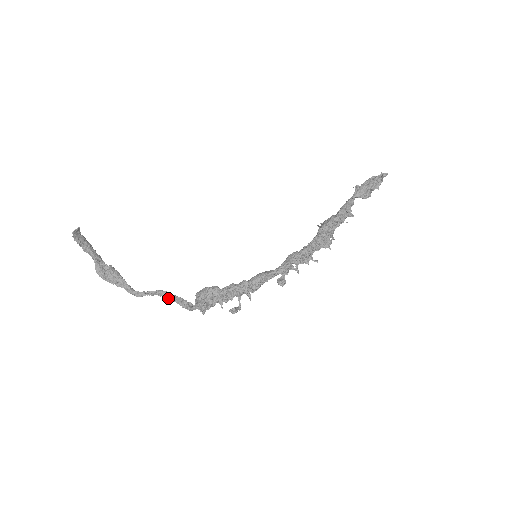
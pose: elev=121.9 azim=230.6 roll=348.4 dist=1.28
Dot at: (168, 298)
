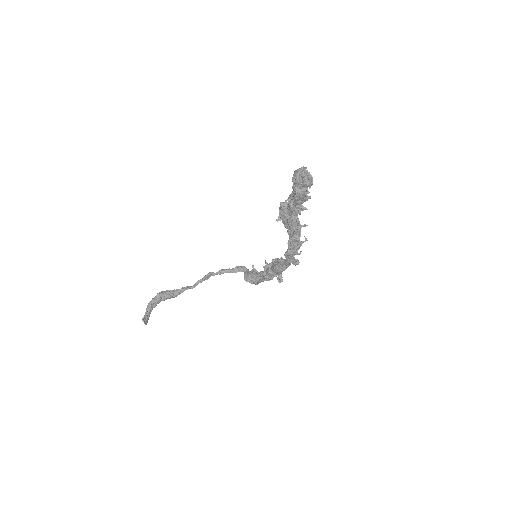
Dot at: (221, 272)
